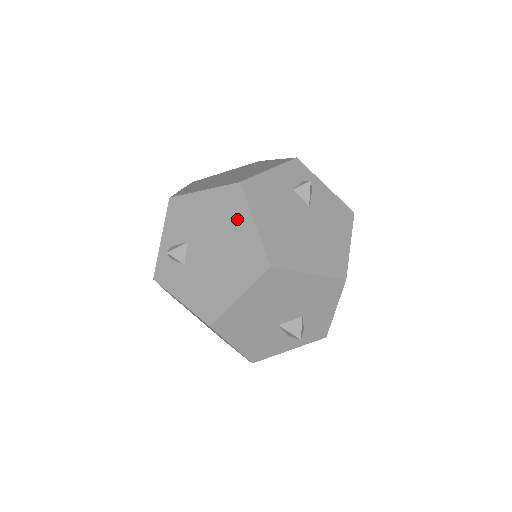
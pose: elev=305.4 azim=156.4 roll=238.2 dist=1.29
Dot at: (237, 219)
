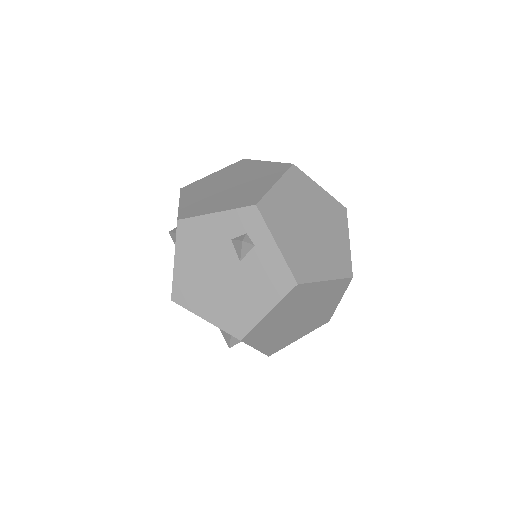
Dot at: occluded
